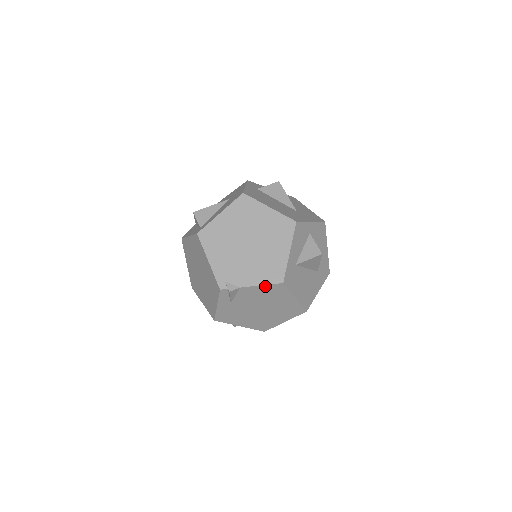
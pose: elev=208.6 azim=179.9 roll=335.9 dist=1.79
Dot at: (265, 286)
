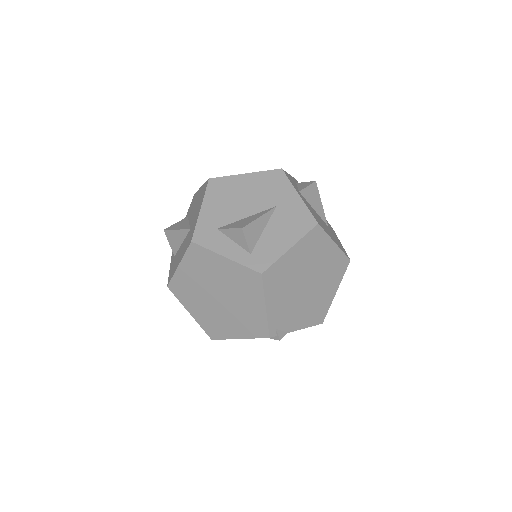
Dot at: (306, 327)
